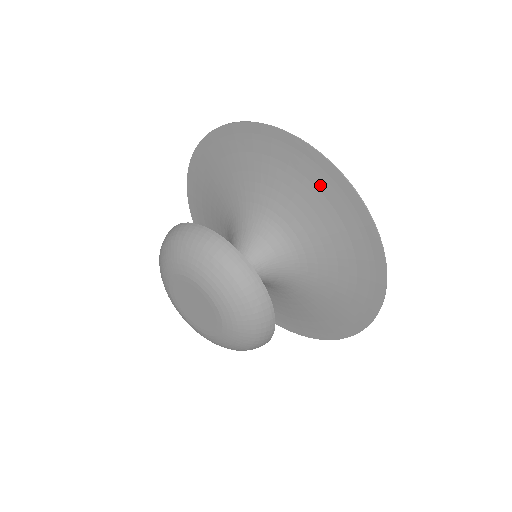
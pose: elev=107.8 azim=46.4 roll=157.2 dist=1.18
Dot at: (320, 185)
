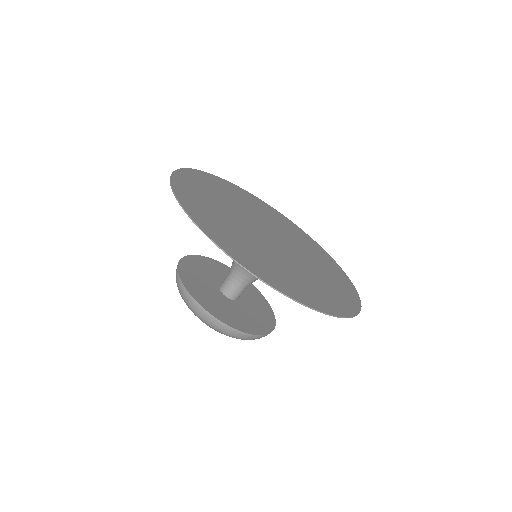
Dot at: occluded
